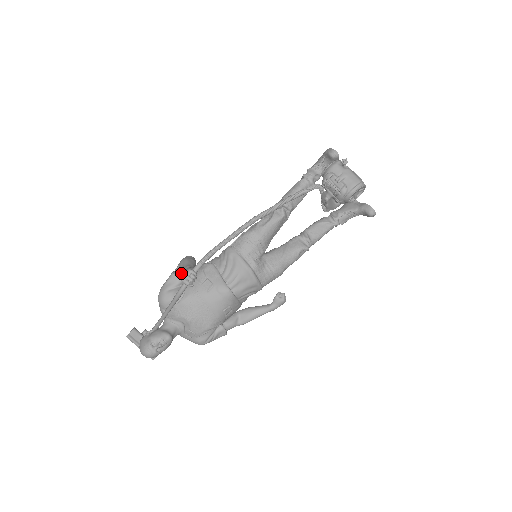
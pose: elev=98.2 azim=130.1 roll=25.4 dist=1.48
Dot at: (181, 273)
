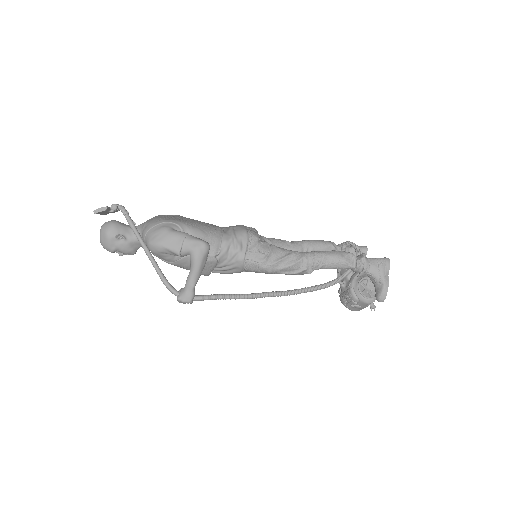
Dot at: (186, 255)
